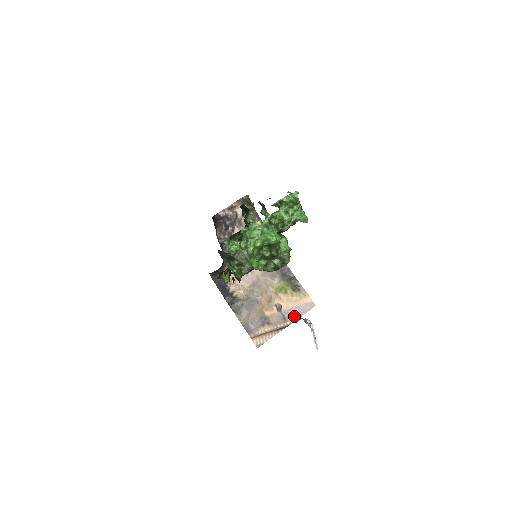
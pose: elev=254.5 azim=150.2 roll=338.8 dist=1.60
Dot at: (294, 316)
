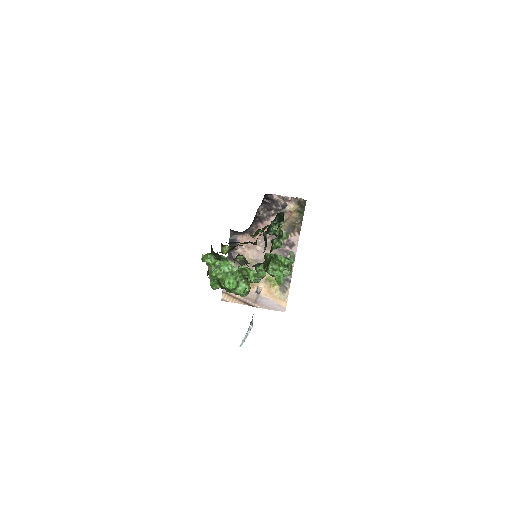
Dot at: (264, 305)
